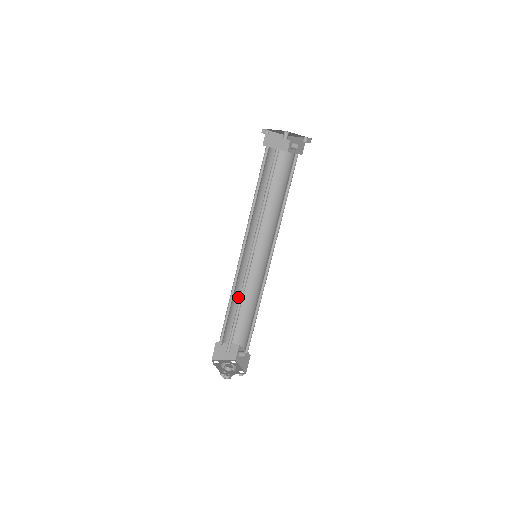
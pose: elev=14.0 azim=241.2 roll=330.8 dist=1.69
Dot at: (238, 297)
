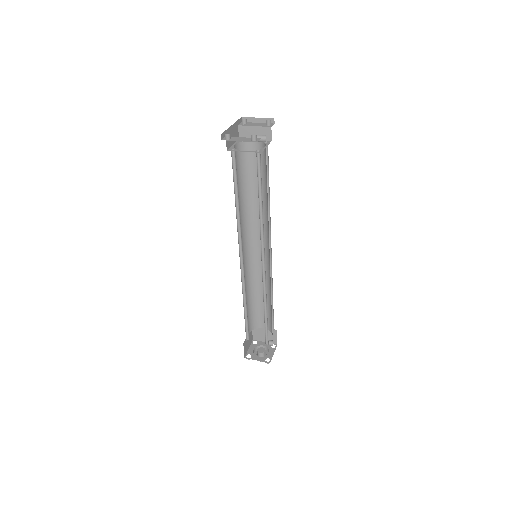
Dot at: (260, 289)
